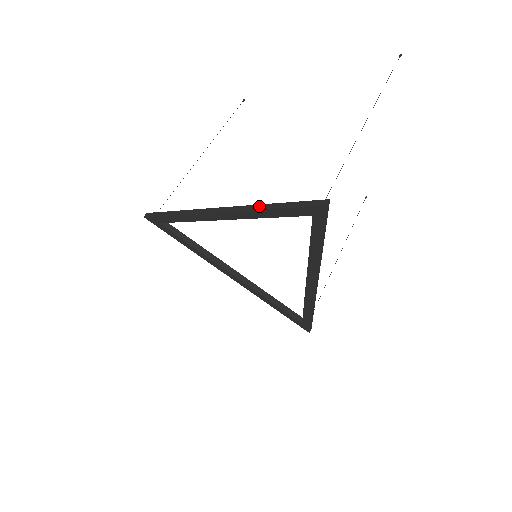
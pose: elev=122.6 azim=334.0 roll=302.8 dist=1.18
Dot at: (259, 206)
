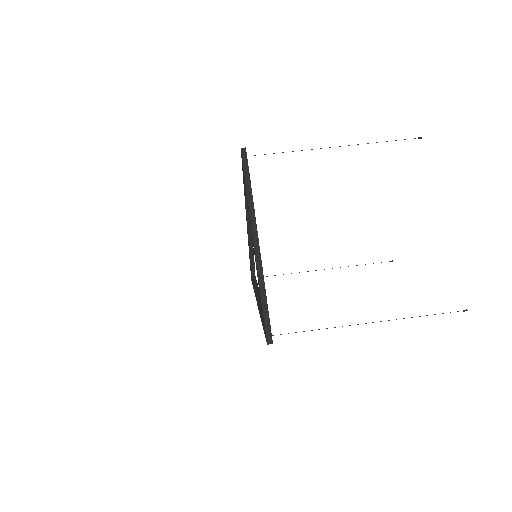
Dot at: (262, 280)
